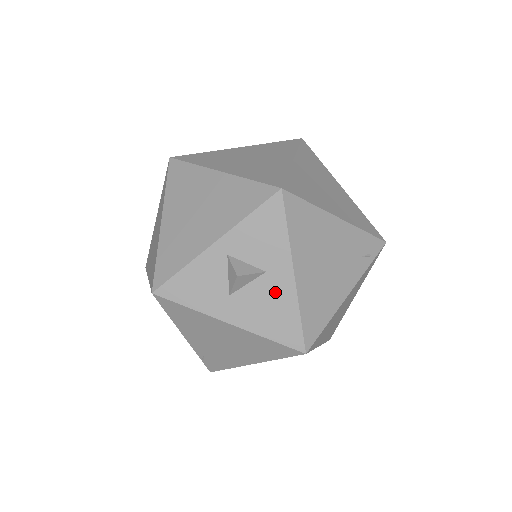
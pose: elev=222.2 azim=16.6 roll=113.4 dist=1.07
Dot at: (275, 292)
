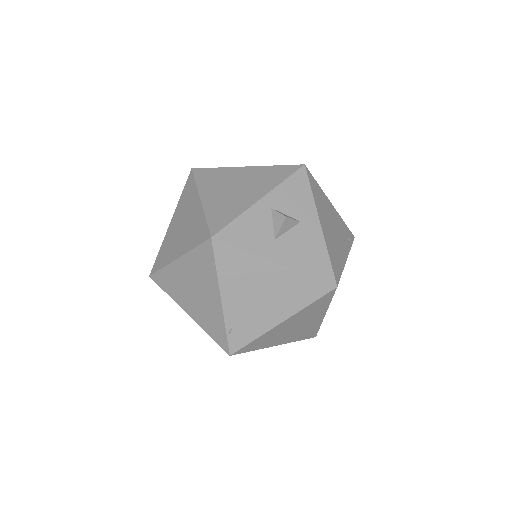
Dot at: (309, 237)
